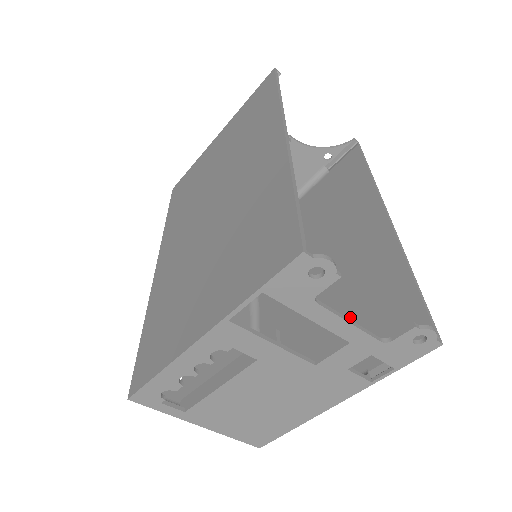
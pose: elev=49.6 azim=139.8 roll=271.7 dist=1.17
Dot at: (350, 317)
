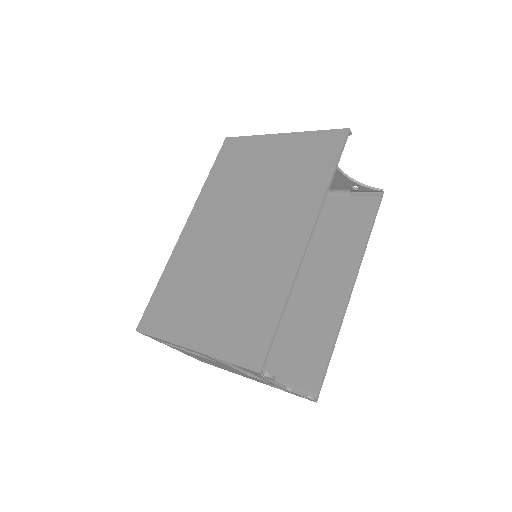
Dot at: (288, 337)
